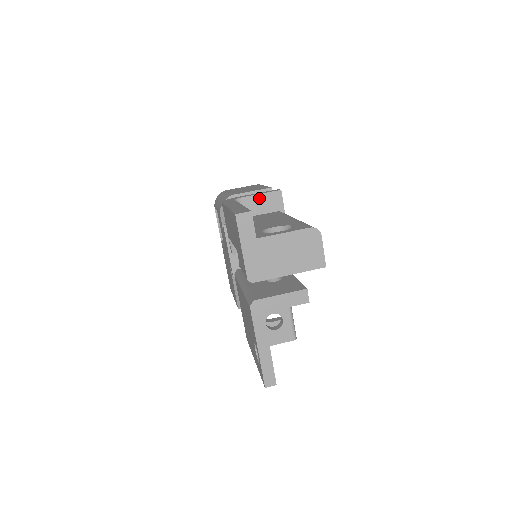
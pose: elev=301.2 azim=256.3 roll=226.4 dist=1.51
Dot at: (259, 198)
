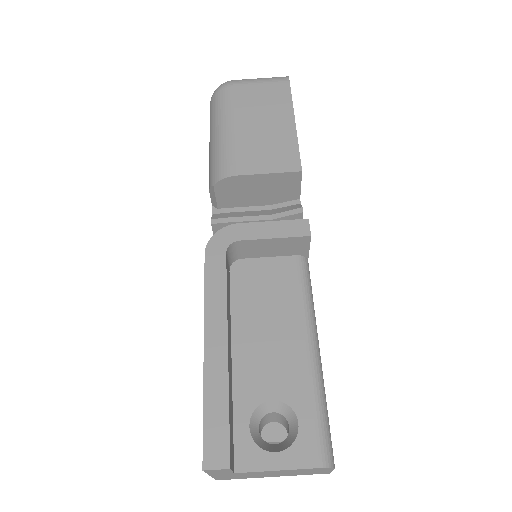
Dot at: (270, 242)
